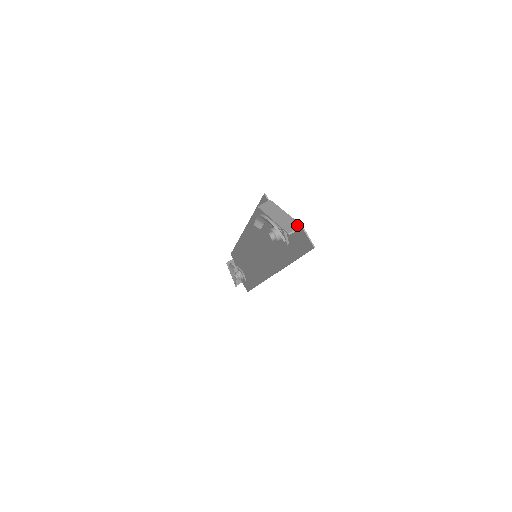
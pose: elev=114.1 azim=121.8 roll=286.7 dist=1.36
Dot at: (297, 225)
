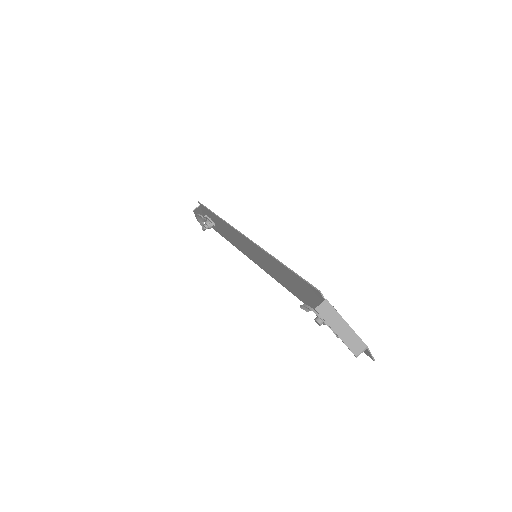
Dot at: (362, 345)
